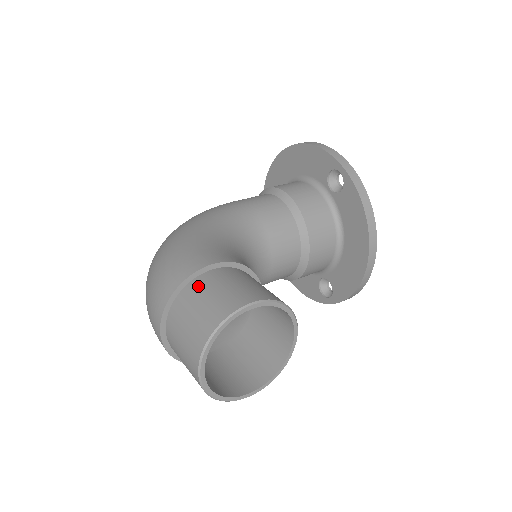
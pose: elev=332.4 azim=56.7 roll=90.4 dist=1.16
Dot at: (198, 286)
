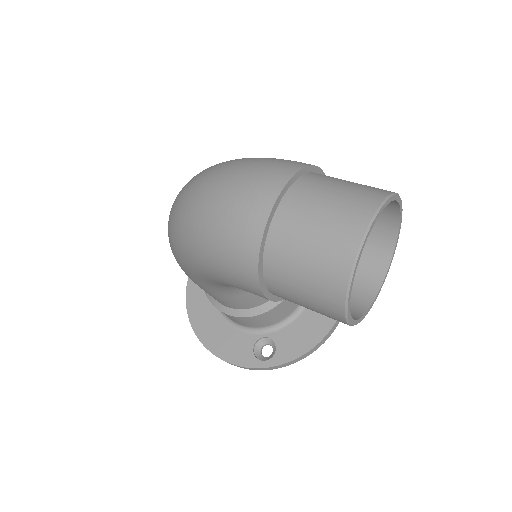
Dot at: occluded
